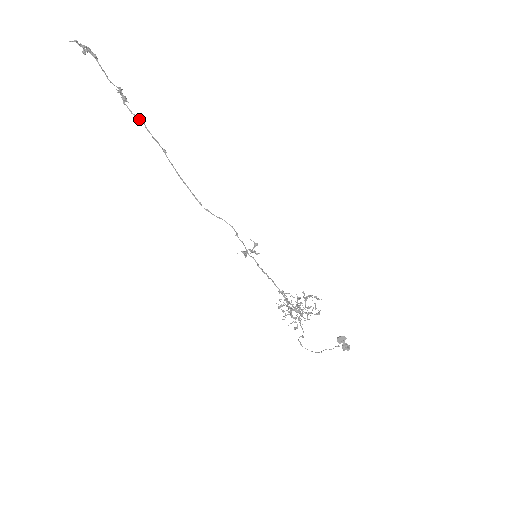
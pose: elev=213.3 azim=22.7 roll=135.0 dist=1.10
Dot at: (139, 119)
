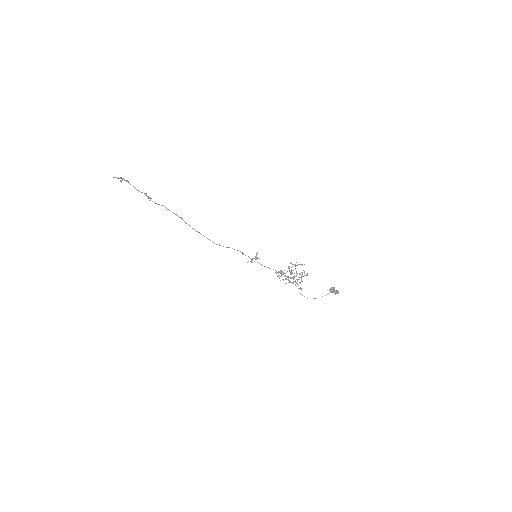
Dot at: (161, 205)
